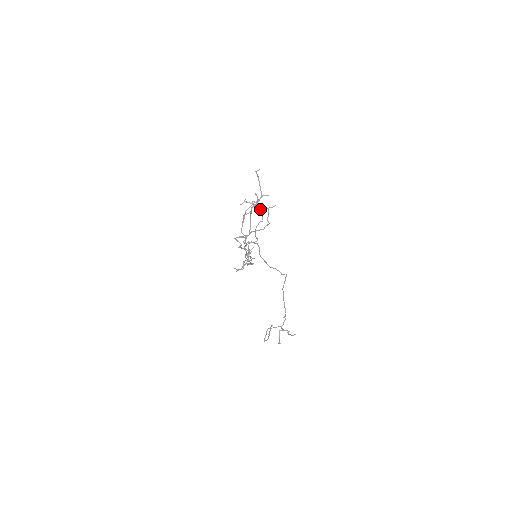
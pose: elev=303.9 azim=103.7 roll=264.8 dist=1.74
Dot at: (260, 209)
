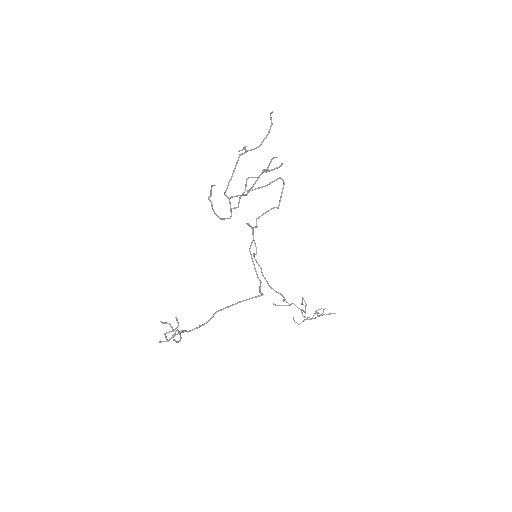
Dot at: (282, 190)
